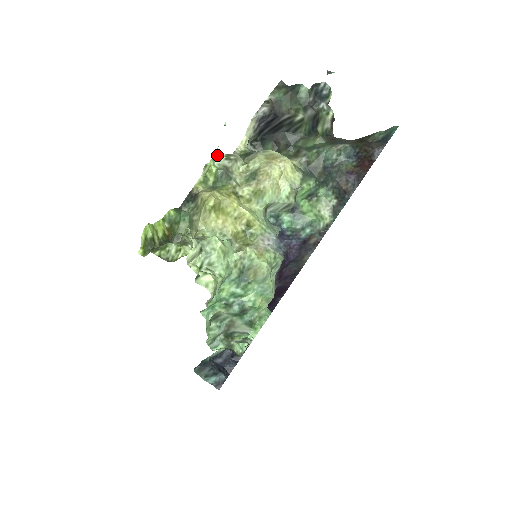
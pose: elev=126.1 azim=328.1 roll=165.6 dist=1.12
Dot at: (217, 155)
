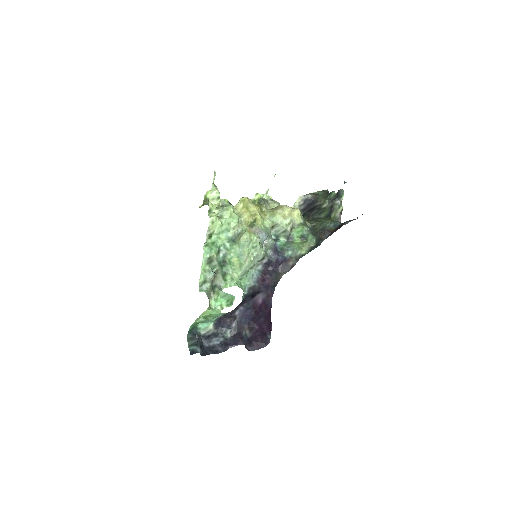
Dot at: (267, 195)
